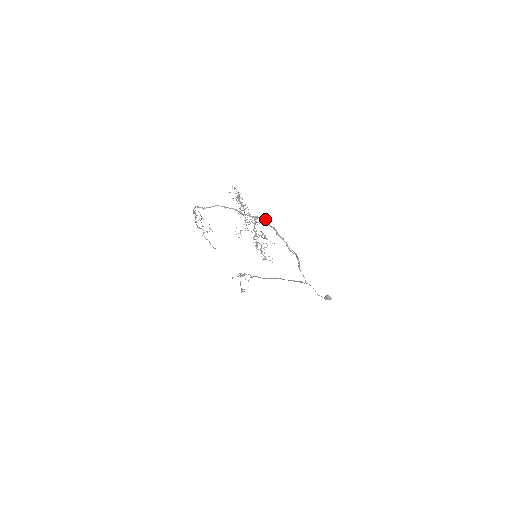
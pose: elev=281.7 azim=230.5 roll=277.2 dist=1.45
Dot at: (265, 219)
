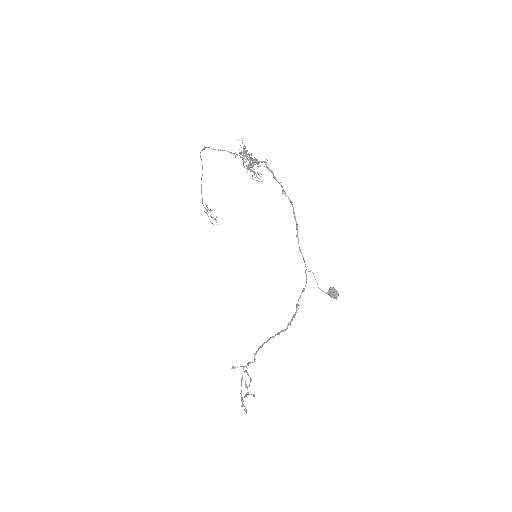
Dot at: (264, 162)
